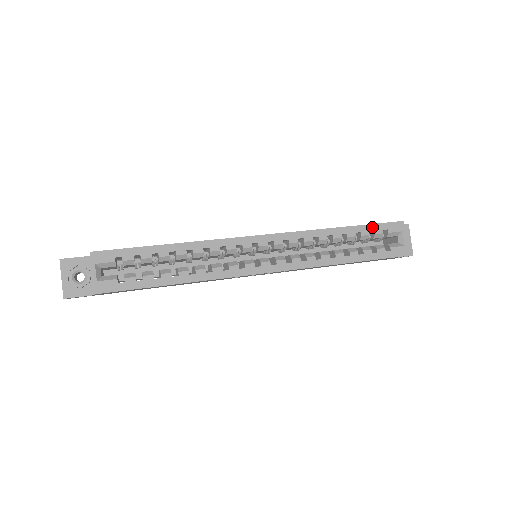
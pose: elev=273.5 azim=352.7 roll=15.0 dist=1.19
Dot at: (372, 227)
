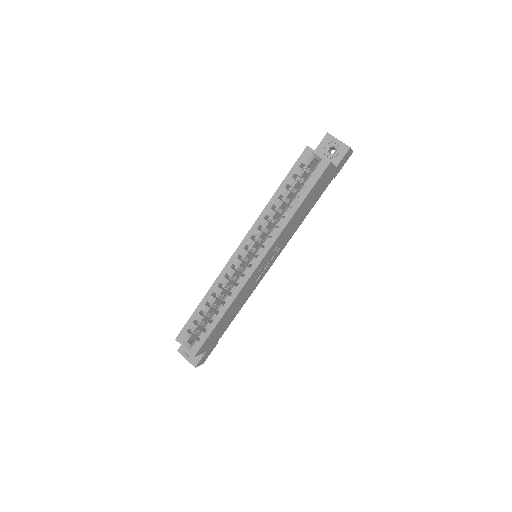
Dot at: (291, 173)
